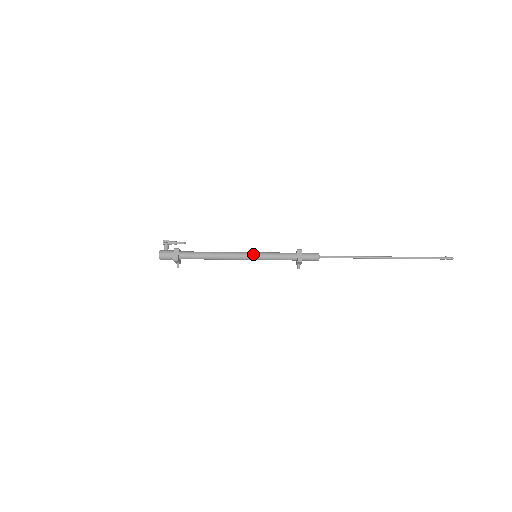
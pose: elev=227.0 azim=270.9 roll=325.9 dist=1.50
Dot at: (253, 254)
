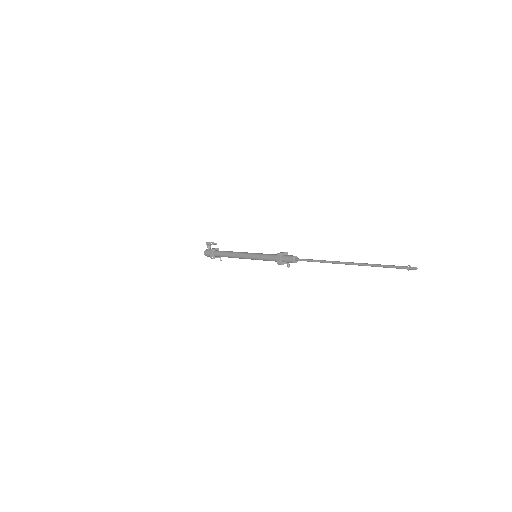
Dot at: (251, 256)
